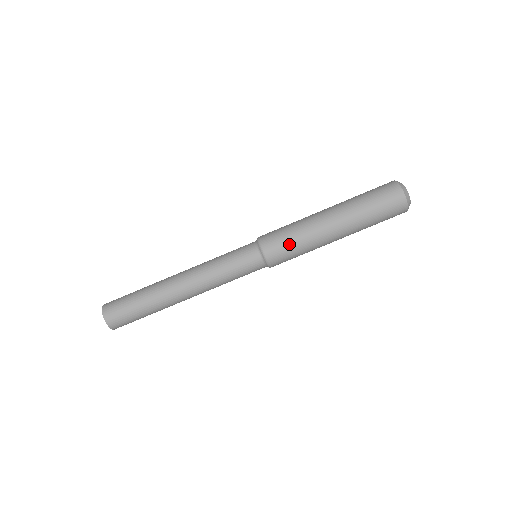
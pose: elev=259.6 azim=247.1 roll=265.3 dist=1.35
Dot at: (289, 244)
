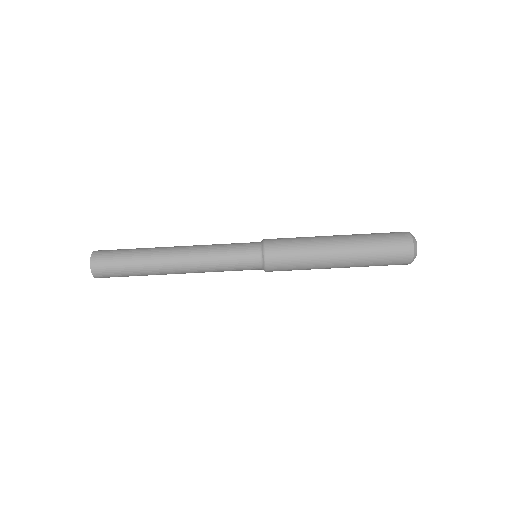
Dot at: (292, 269)
